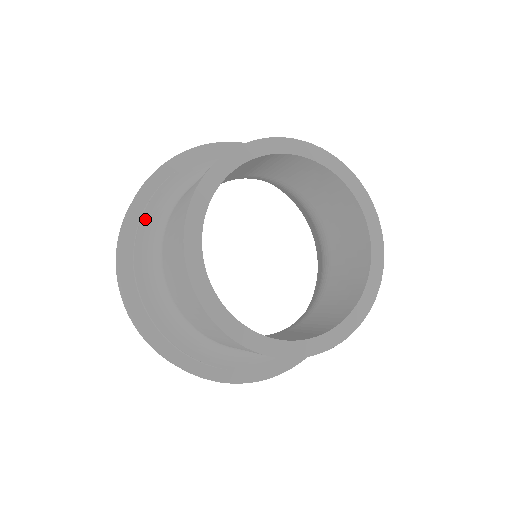
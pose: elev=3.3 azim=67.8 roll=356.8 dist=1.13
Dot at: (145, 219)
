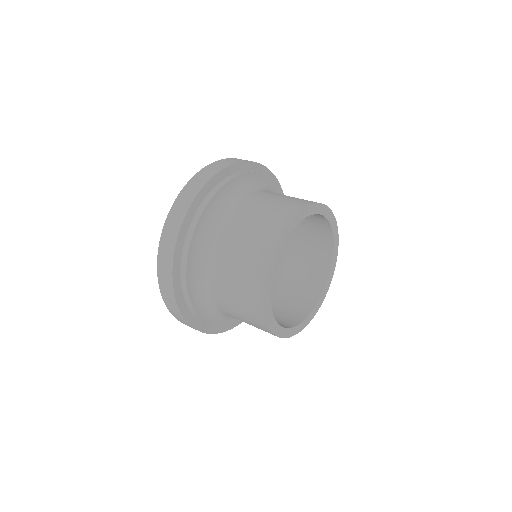
Dot at: (236, 179)
